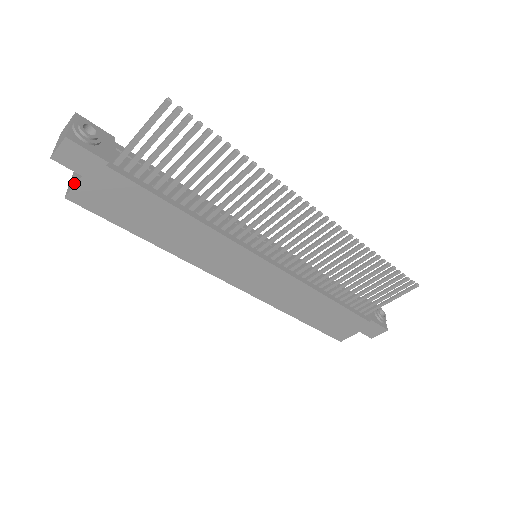
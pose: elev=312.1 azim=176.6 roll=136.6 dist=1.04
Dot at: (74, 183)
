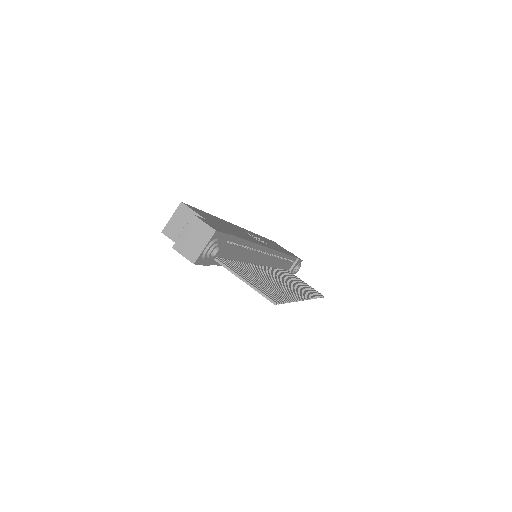
Dot at: (176, 238)
